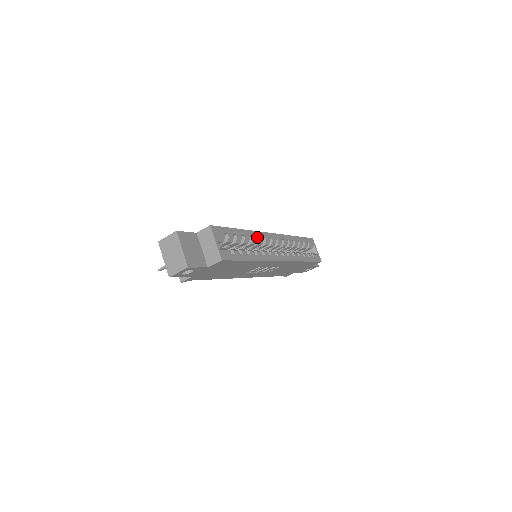
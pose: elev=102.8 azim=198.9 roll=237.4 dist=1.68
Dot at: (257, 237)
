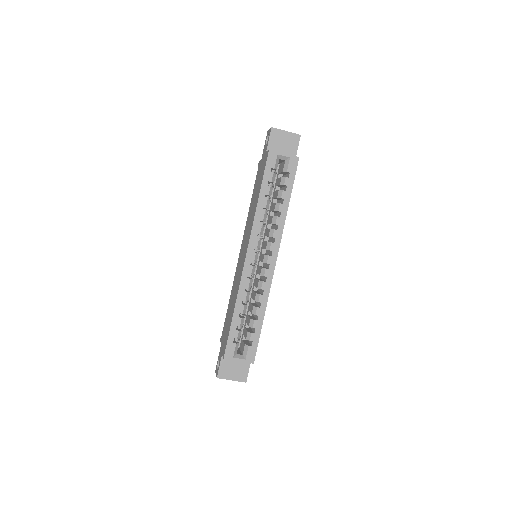
Dot at: occluded
